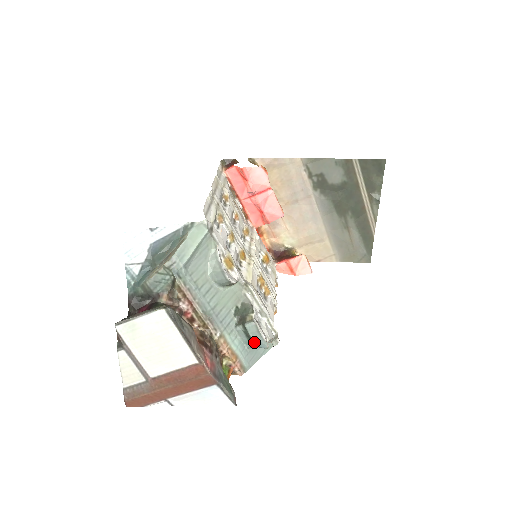
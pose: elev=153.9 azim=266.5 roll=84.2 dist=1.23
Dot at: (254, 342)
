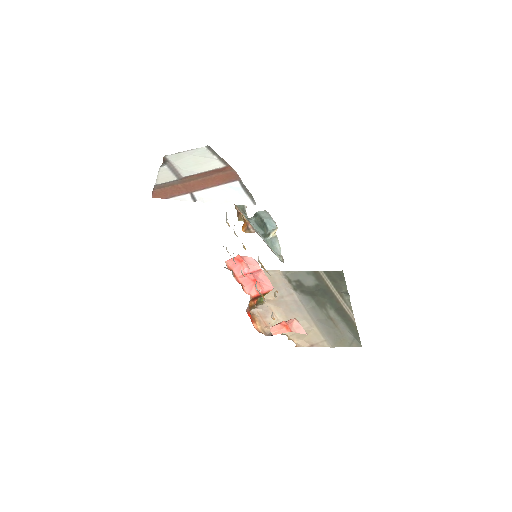
Dot at: (264, 221)
